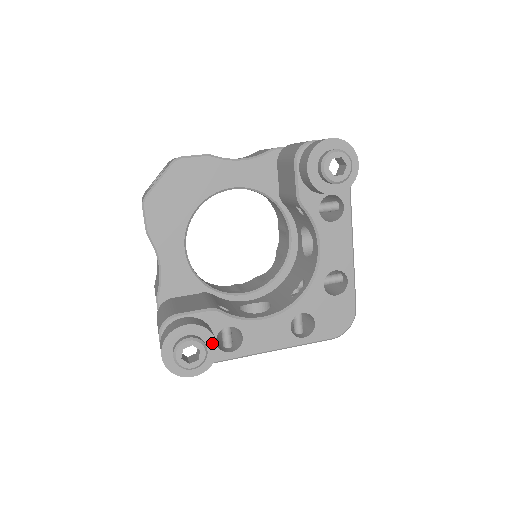
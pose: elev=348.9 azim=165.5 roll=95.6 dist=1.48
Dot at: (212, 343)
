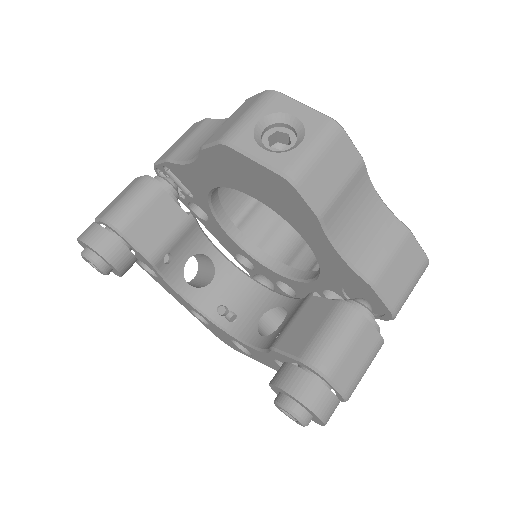
Dot at: (118, 274)
